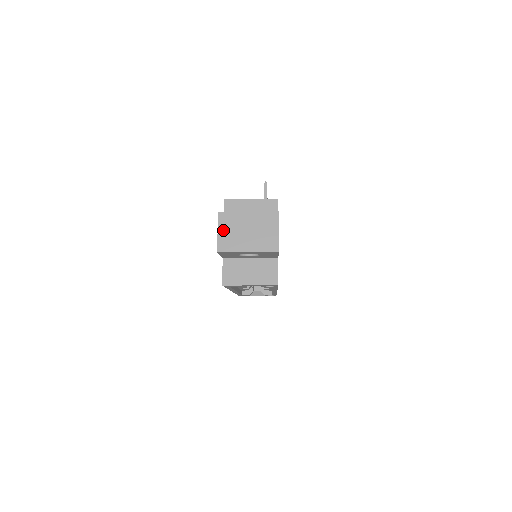
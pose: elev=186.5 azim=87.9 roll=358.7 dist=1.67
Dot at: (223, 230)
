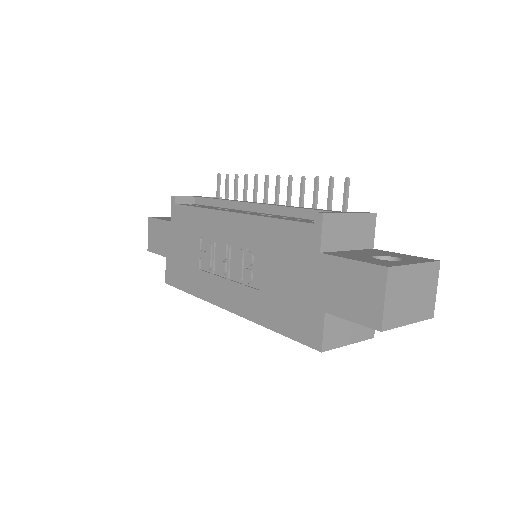
Dot at: (390, 296)
